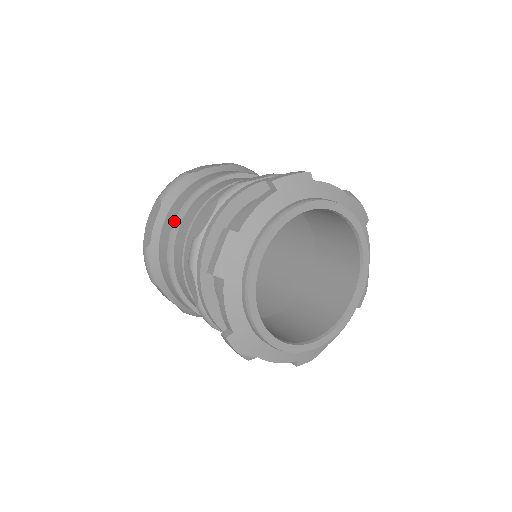
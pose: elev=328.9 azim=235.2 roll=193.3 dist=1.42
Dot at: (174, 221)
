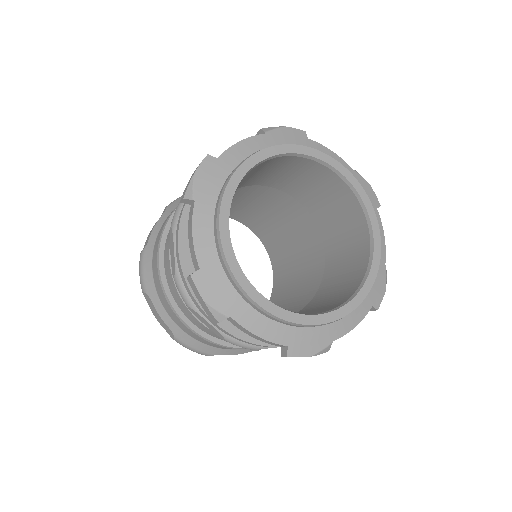
Dot at: (172, 212)
